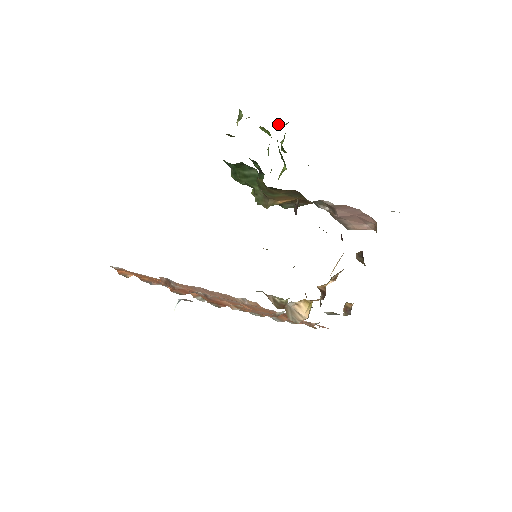
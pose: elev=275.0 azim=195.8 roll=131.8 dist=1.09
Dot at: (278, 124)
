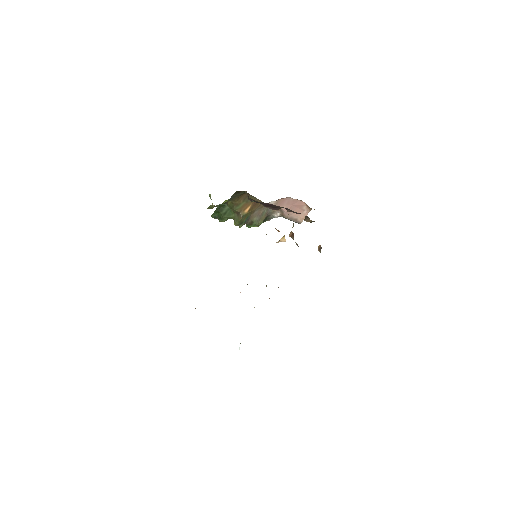
Dot at: occluded
